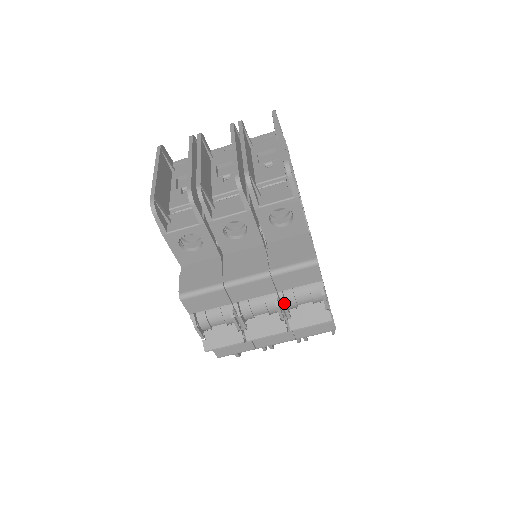
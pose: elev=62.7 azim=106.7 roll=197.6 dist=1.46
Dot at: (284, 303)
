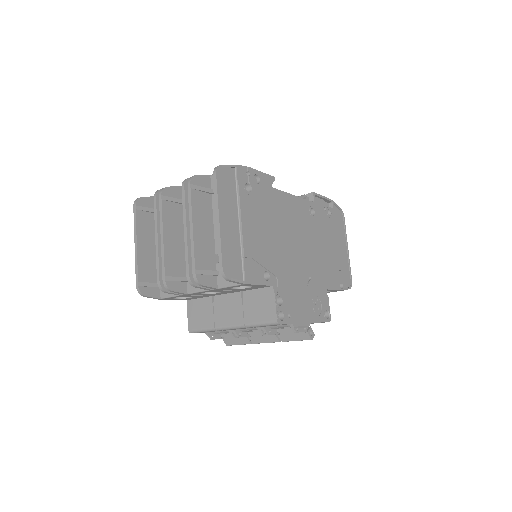
Dot at: (267, 334)
